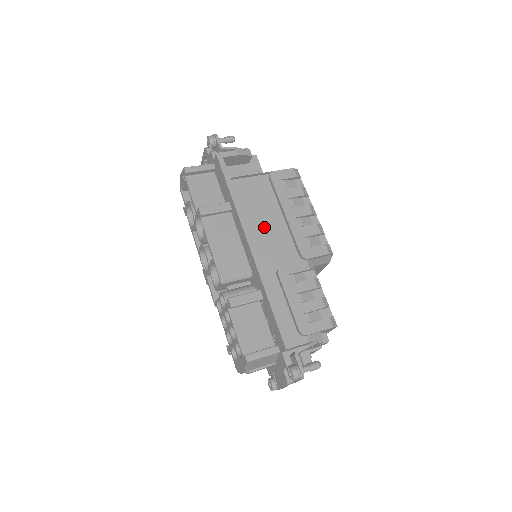
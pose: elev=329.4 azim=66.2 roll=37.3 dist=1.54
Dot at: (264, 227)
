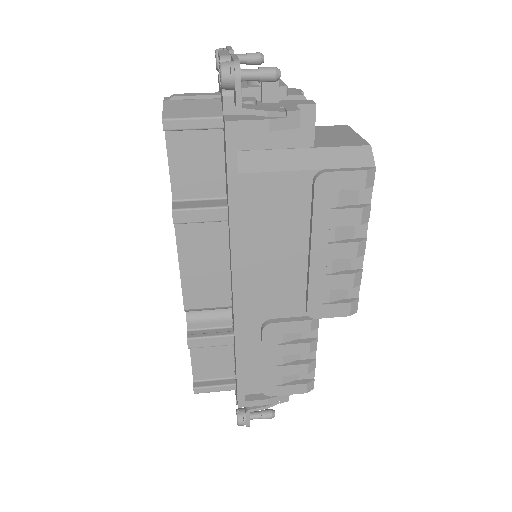
Dot at: (269, 262)
